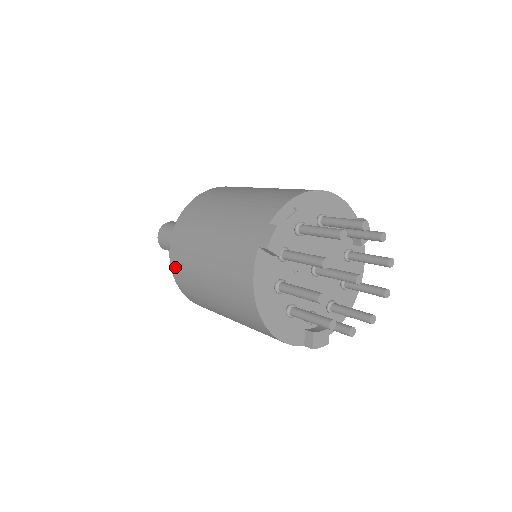
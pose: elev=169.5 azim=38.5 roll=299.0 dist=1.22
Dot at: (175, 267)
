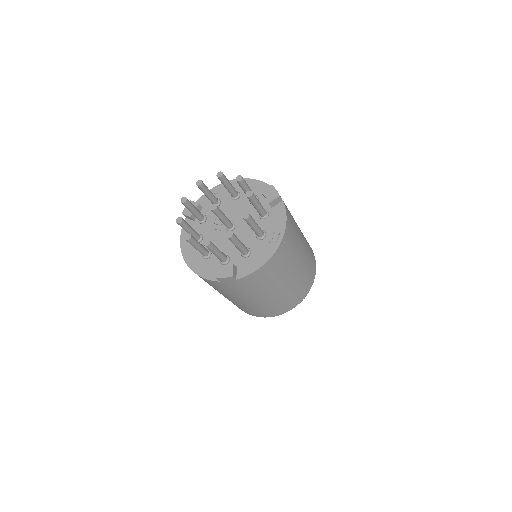
Dot at: occluded
